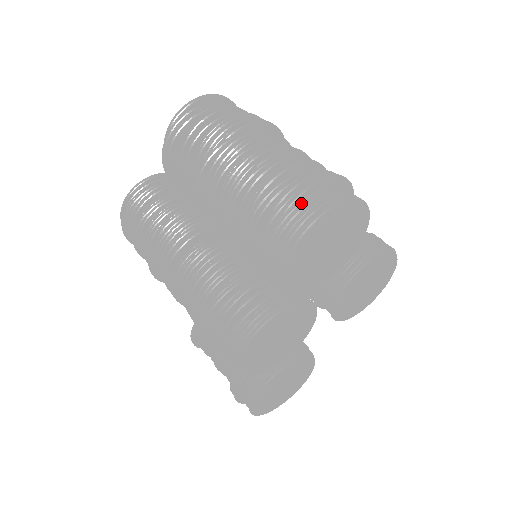
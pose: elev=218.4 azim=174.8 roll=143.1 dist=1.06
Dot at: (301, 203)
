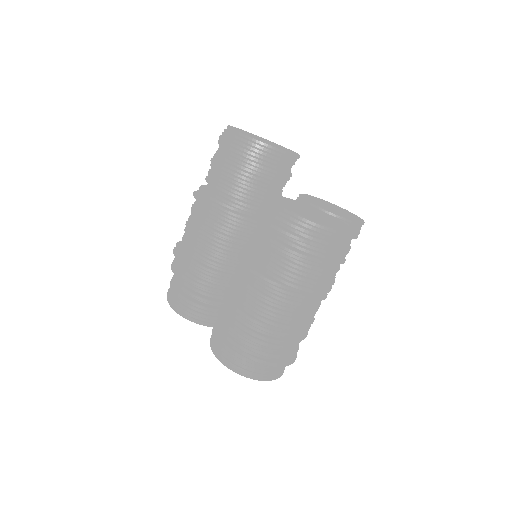
Dot at: (248, 362)
